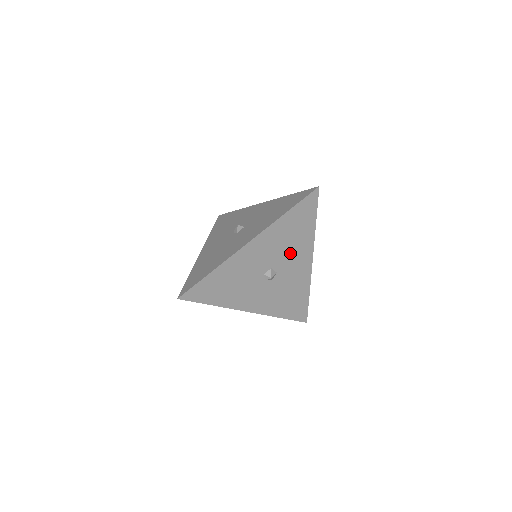
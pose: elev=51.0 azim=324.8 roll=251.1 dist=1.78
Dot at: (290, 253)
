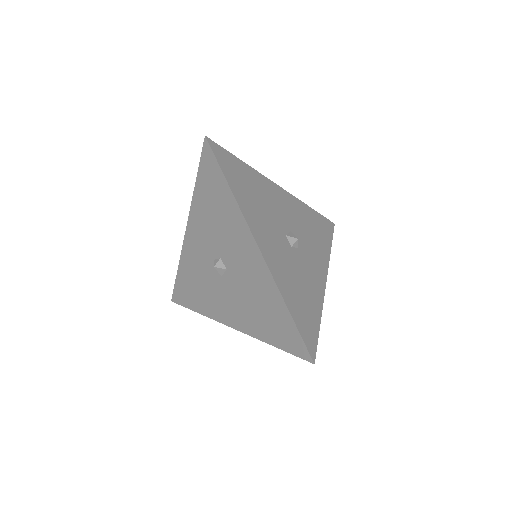
Dot at: (272, 207)
